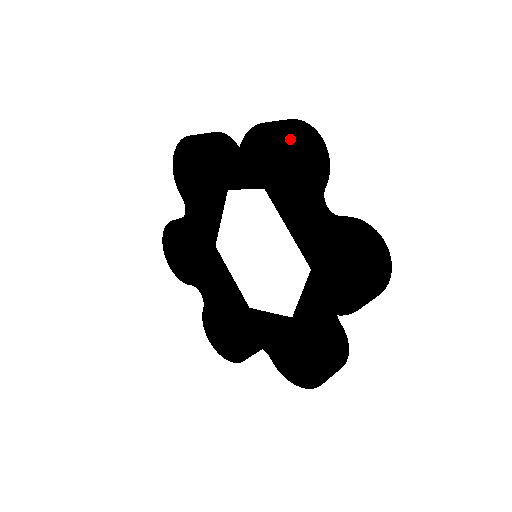
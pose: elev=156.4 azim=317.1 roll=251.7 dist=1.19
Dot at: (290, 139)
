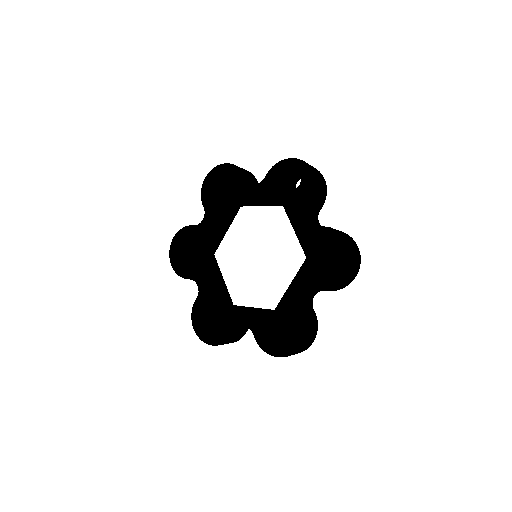
Dot at: (221, 167)
